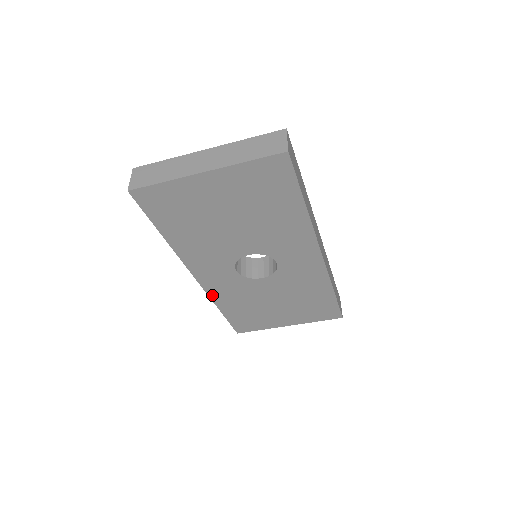
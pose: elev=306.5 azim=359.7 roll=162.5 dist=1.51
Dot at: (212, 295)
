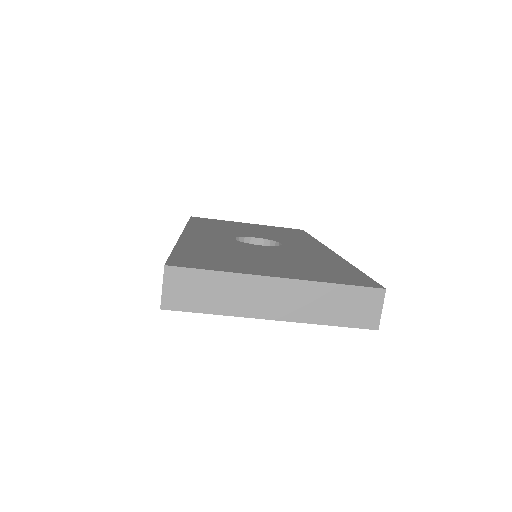
Dot at: occluded
